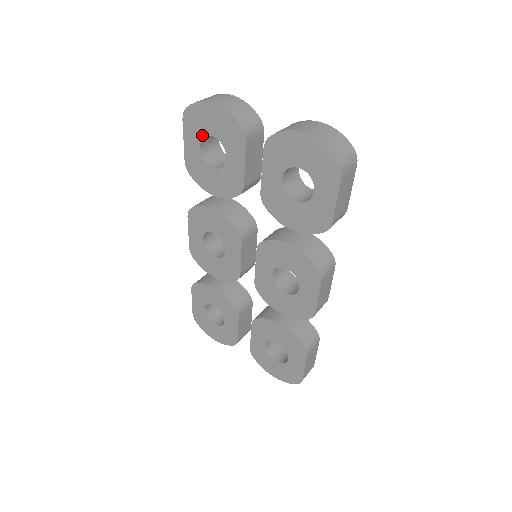
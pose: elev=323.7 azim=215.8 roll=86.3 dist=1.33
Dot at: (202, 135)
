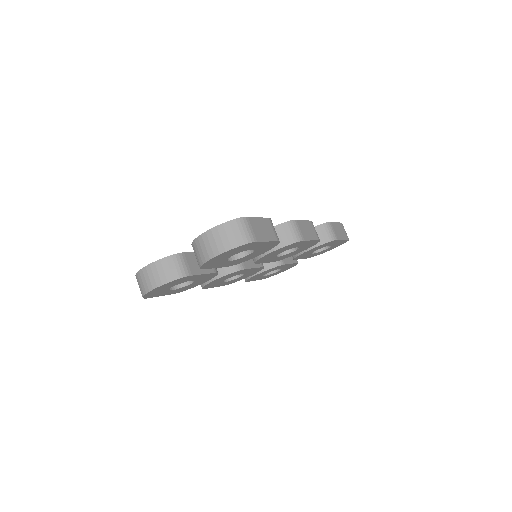
Dot at: (166, 291)
